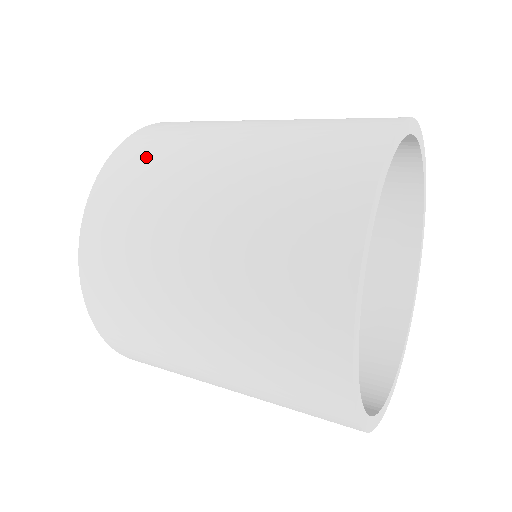
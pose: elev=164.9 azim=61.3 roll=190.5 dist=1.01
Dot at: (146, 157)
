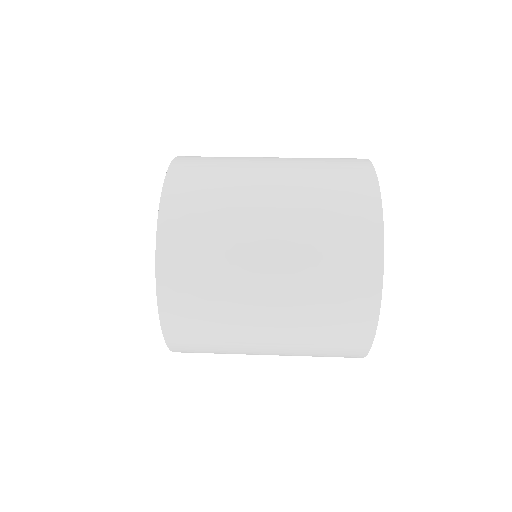
Dot at: (197, 314)
